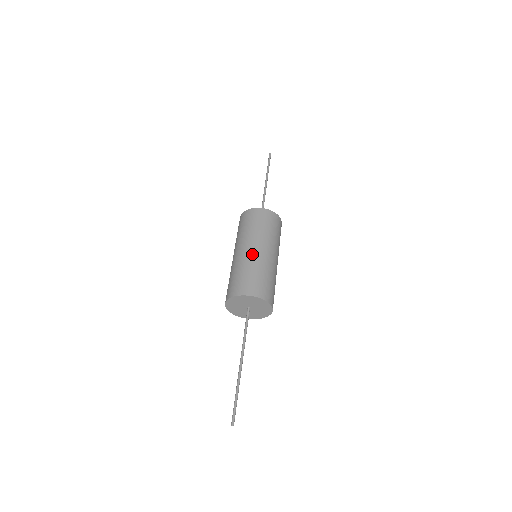
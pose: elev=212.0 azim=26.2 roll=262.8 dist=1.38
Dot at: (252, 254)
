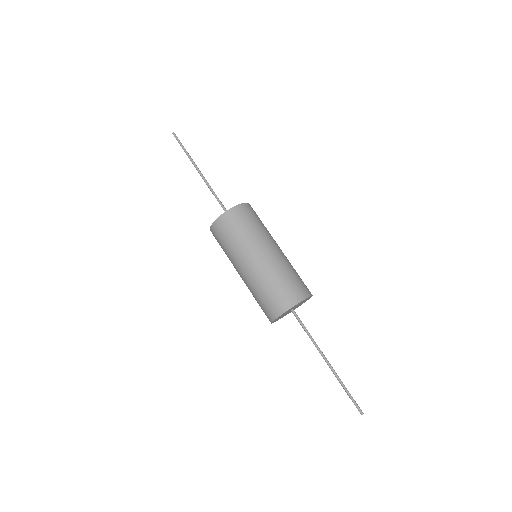
Dot at: (249, 274)
